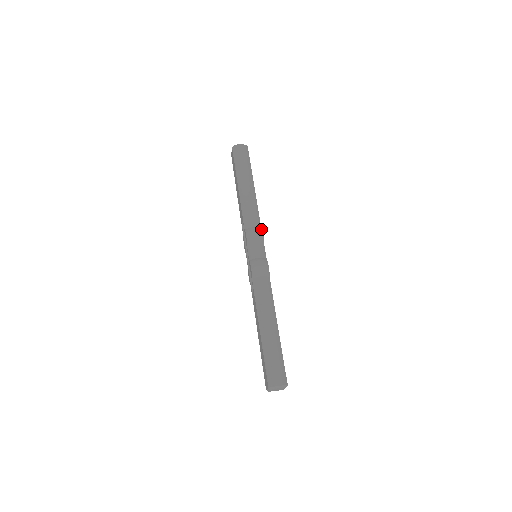
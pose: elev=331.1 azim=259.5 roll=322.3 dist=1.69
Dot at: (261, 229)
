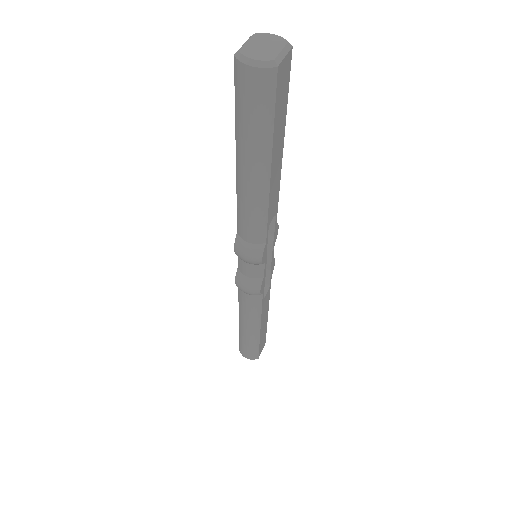
Dot at: (262, 249)
